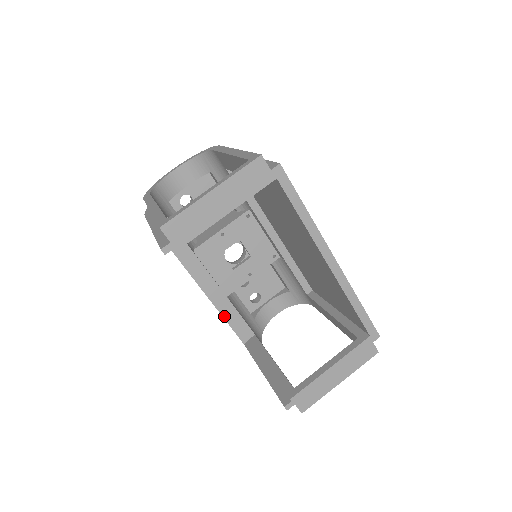
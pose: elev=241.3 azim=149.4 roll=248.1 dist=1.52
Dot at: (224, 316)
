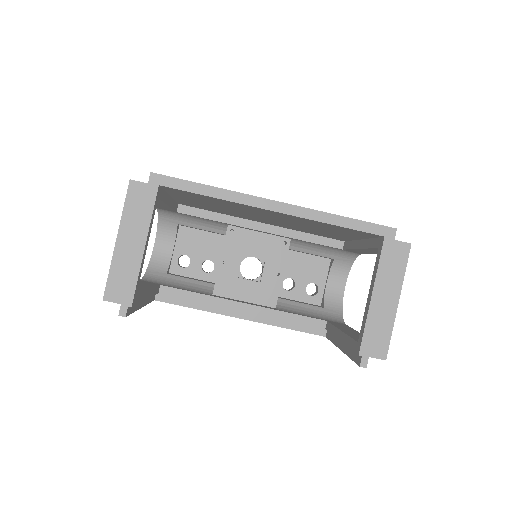
Dot at: (284, 326)
